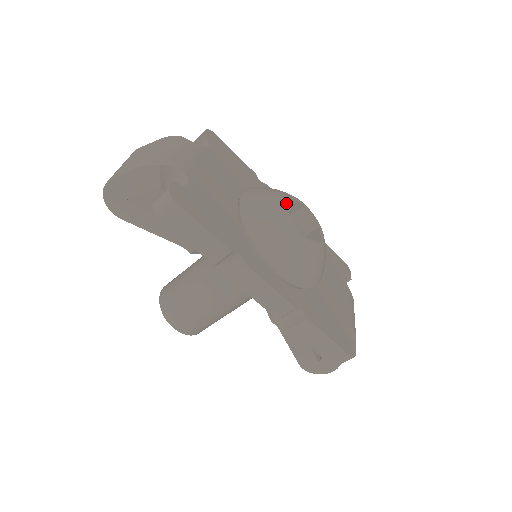
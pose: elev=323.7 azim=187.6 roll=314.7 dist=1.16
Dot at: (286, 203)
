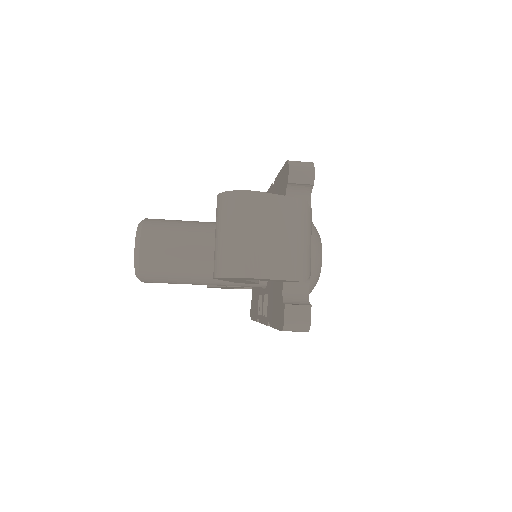
Dot at: occluded
